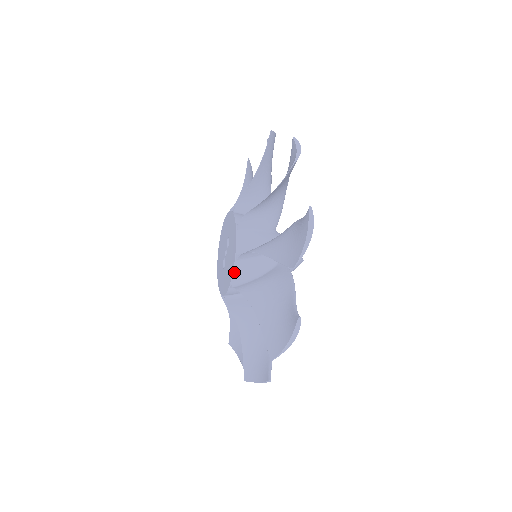
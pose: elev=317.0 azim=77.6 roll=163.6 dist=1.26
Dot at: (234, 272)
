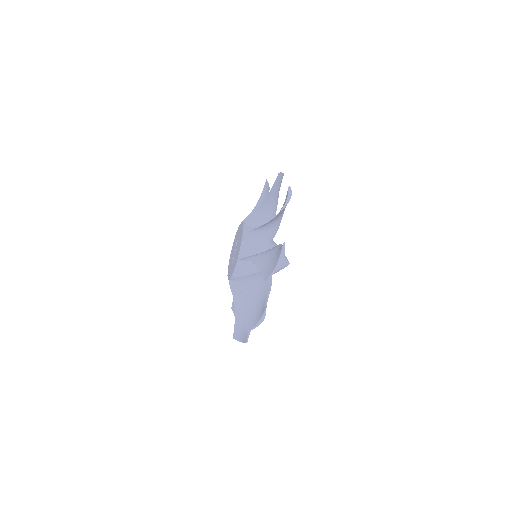
Dot at: (241, 248)
